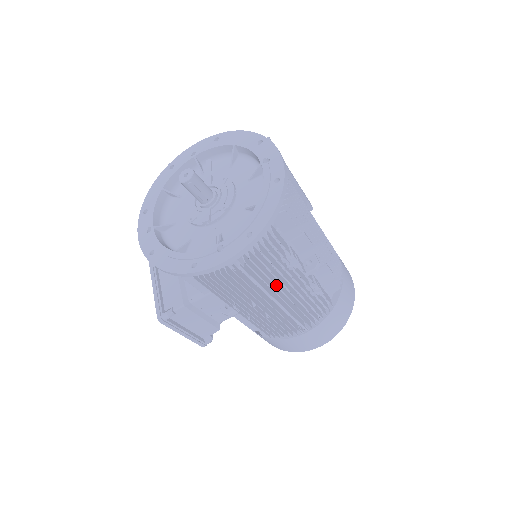
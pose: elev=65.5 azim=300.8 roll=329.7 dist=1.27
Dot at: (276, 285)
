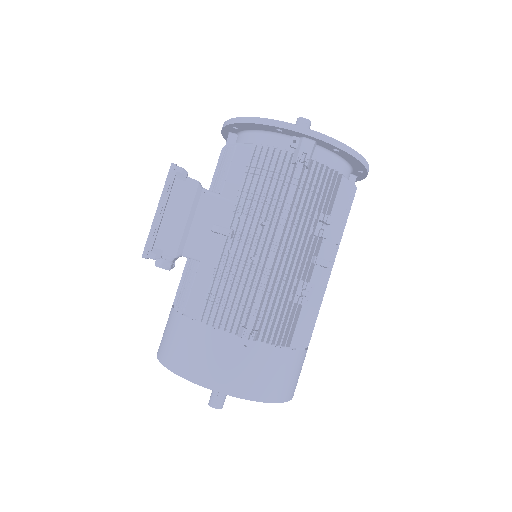
Dot at: occluded
